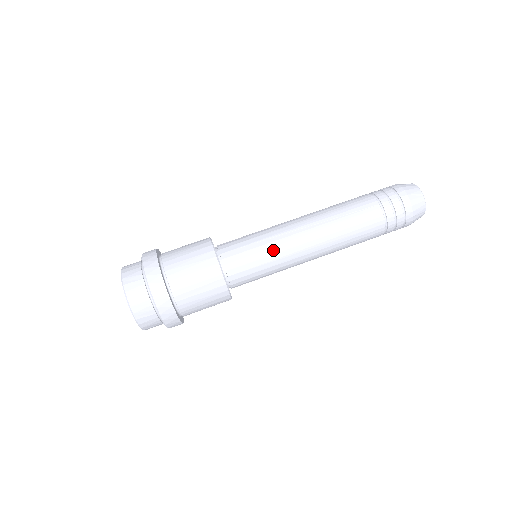
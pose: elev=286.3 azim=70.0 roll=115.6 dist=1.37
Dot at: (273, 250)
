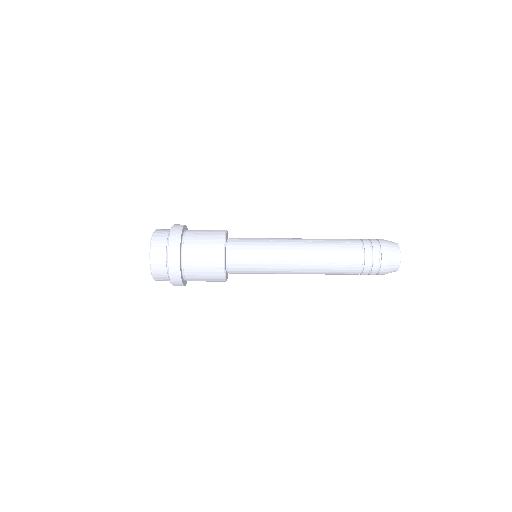
Dot at: (268, 269)
